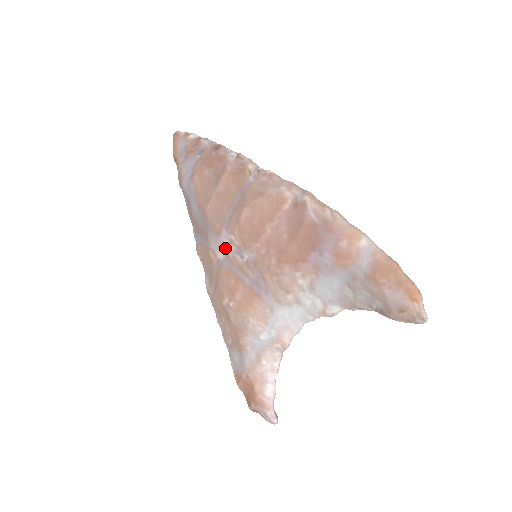
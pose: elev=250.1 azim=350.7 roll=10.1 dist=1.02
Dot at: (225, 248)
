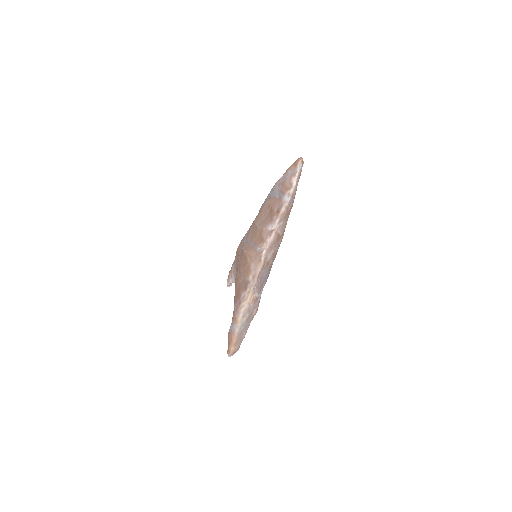
Dot at: (244, 242)
